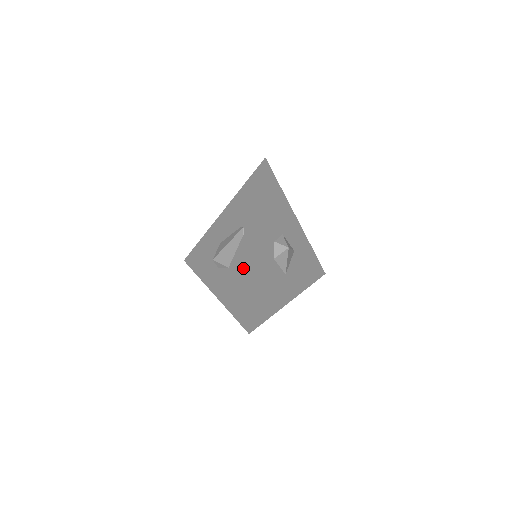
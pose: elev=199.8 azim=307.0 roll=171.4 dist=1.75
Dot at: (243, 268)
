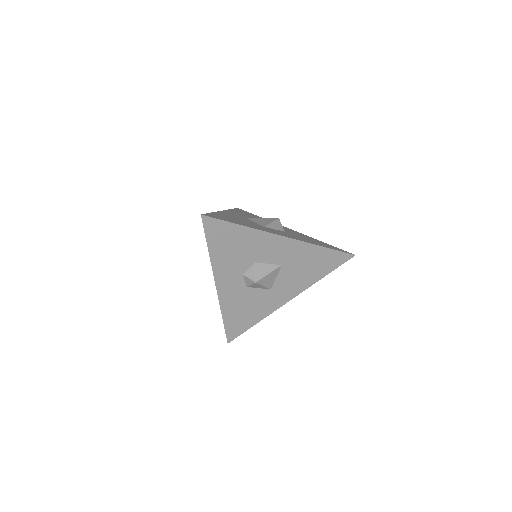
Dot at: occluded
